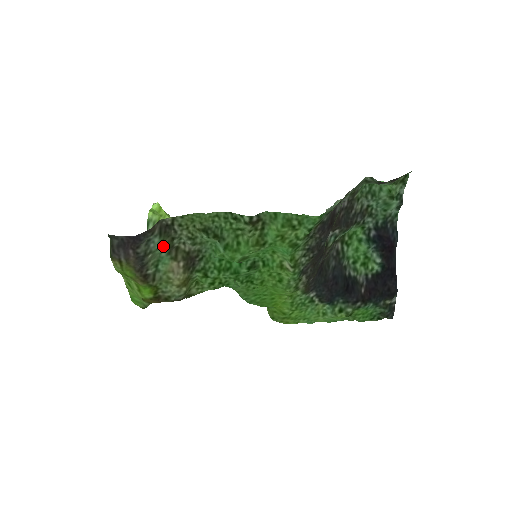
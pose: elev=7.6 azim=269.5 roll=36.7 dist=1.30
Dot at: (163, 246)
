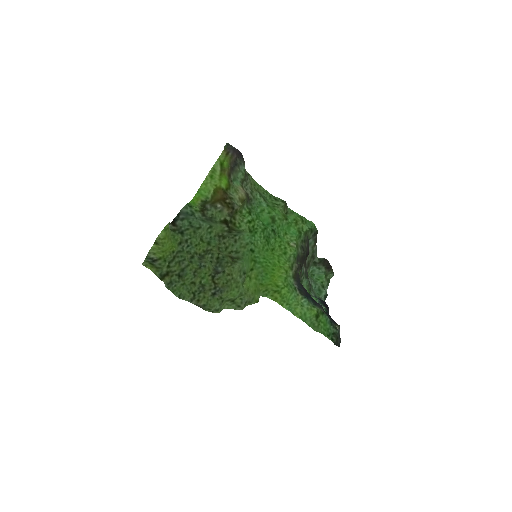
Dot at: (244, 174)
